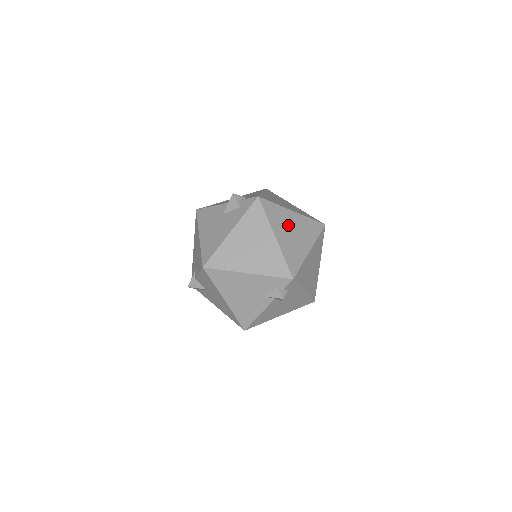
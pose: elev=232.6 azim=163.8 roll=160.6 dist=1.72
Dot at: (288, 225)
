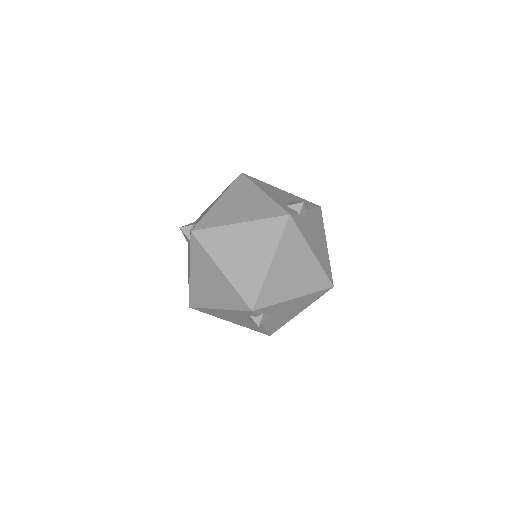
Dot at: (235, 246)
